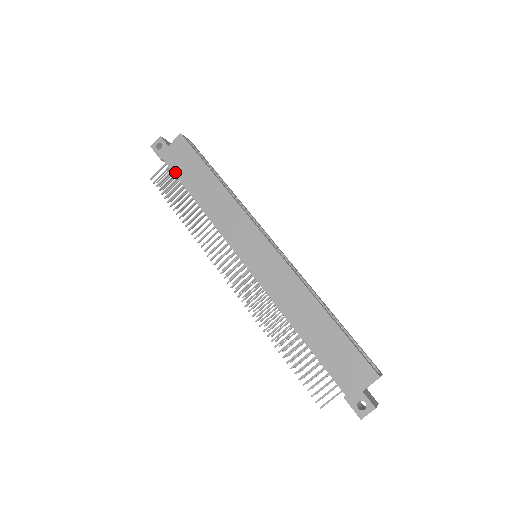
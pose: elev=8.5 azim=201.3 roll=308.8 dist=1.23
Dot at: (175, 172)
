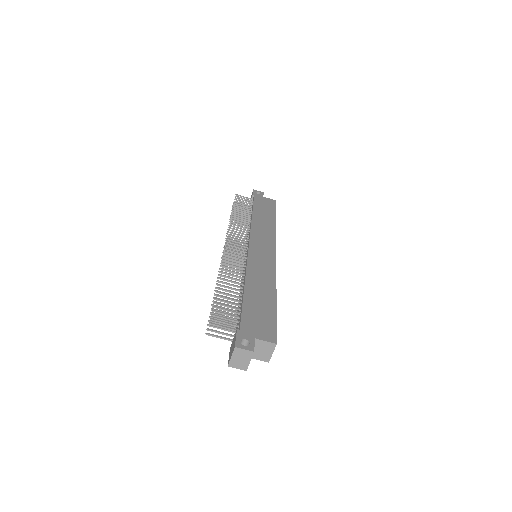
Dot at: (255, 202)
